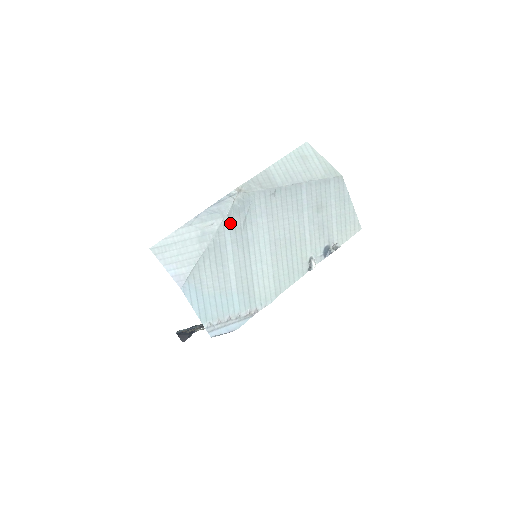
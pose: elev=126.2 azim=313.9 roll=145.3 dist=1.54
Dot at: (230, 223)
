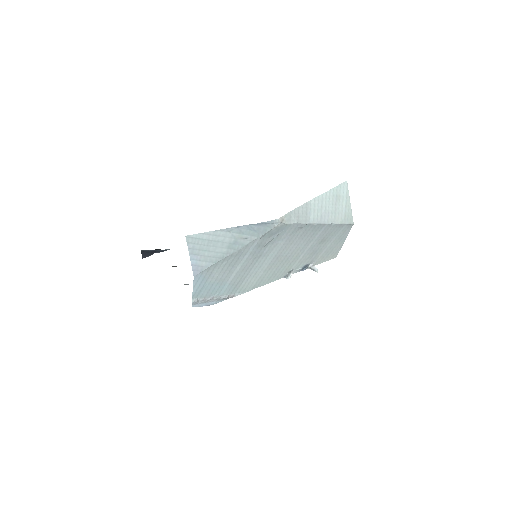
Dot at: (259, 241)
